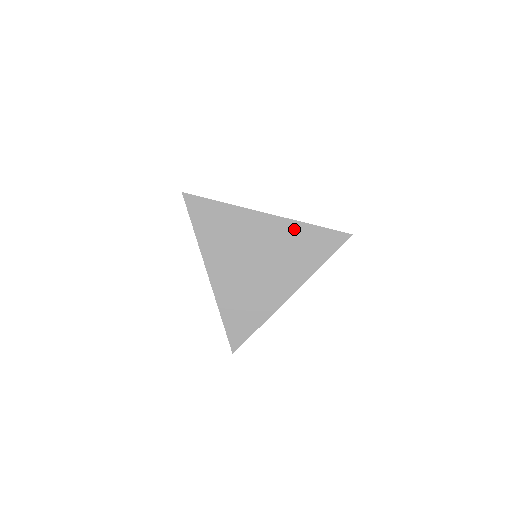
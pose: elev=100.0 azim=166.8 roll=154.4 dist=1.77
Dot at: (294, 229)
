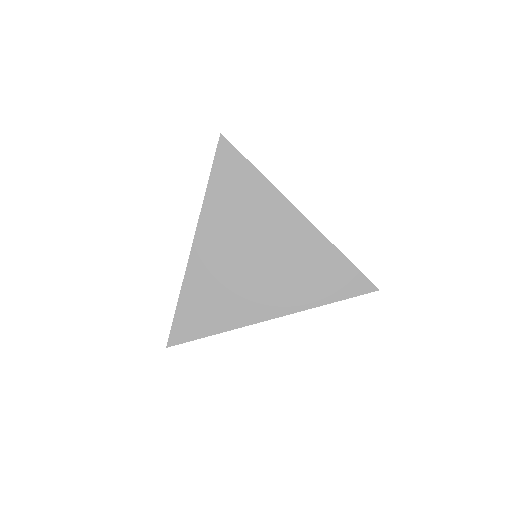
Dot at: (319, 246)
